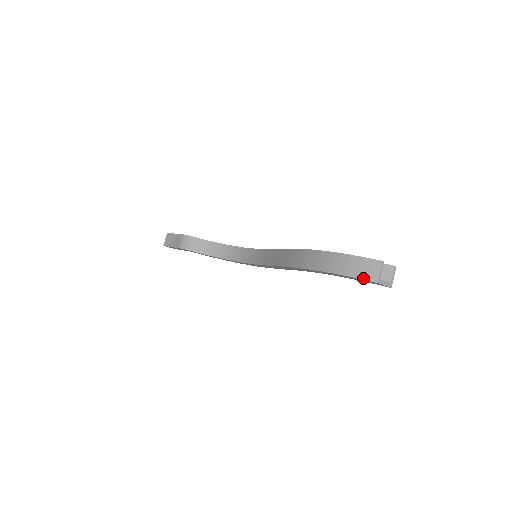
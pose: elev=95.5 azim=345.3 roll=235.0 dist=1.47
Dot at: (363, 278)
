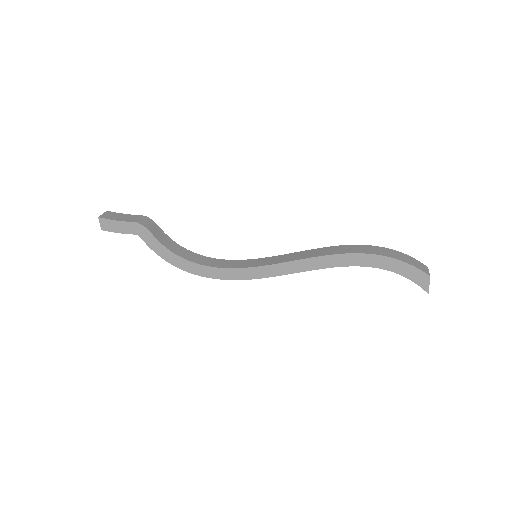
Dot at: (420, 269)
